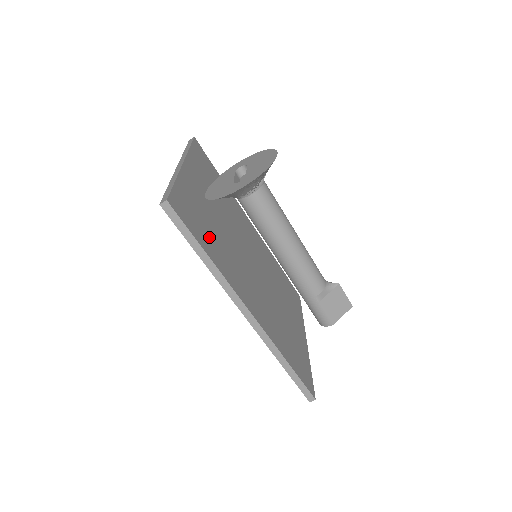
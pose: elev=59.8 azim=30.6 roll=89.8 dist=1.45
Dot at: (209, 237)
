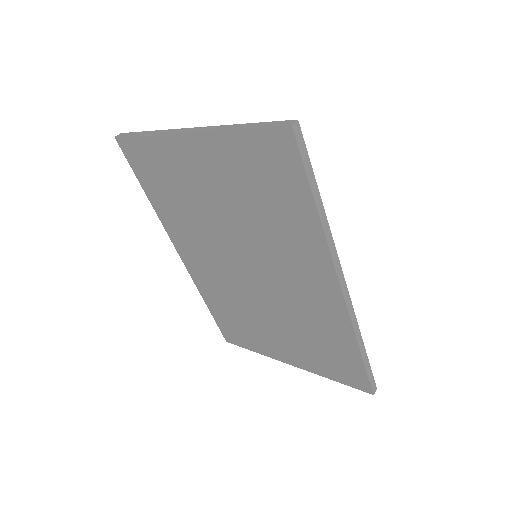
Dot at: occluded
